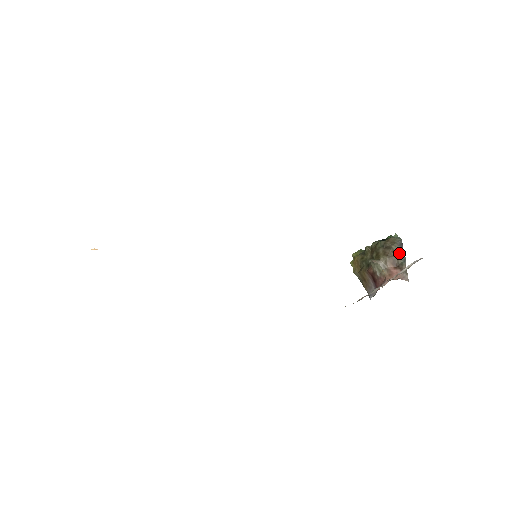
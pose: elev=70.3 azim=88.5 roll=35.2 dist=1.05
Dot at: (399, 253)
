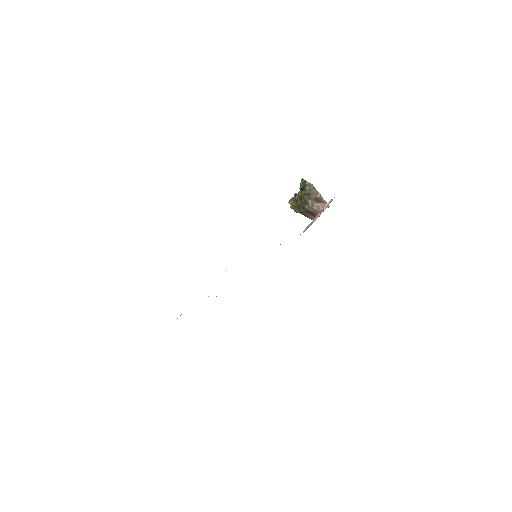
Dot at: (316, 194)
